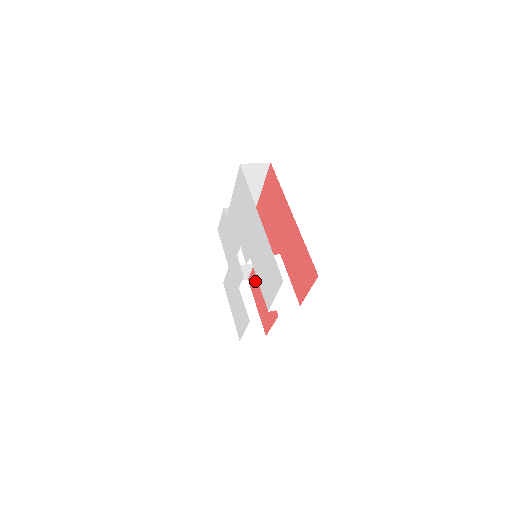
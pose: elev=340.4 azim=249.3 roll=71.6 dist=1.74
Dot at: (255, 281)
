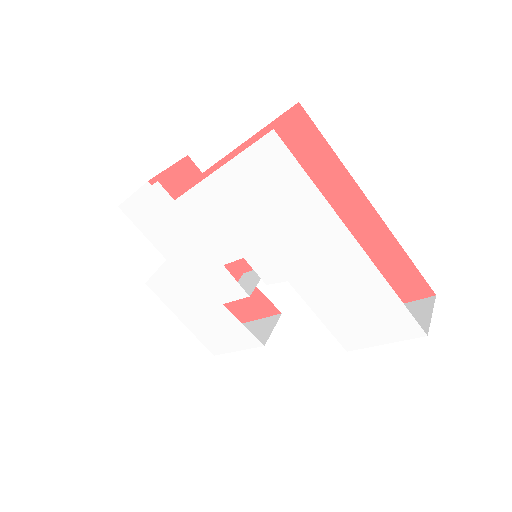
Dot at: occluded
